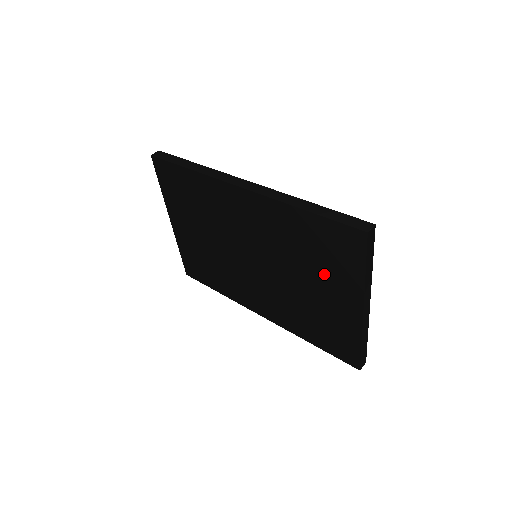
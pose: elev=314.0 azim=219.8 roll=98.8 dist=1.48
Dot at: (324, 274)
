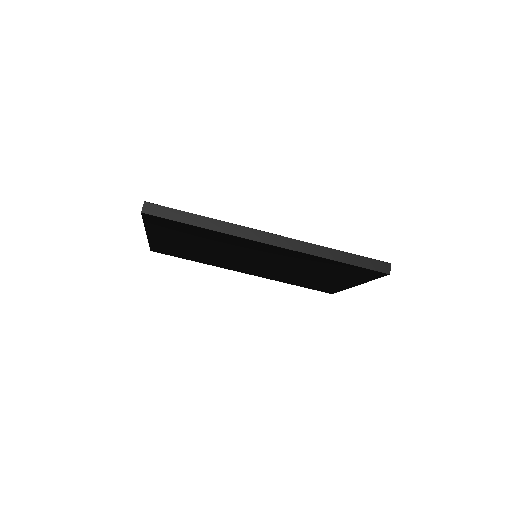
Dot at: (333, 275)
